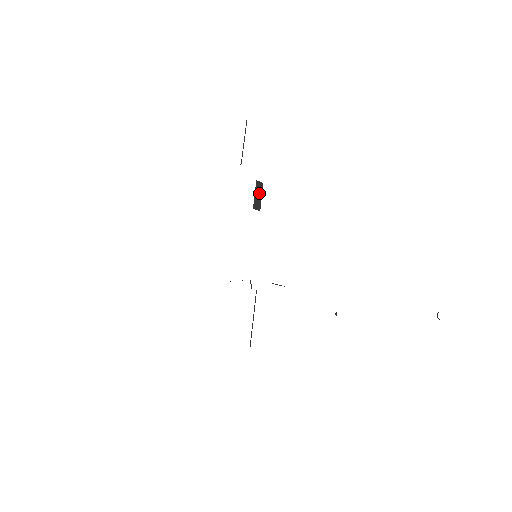
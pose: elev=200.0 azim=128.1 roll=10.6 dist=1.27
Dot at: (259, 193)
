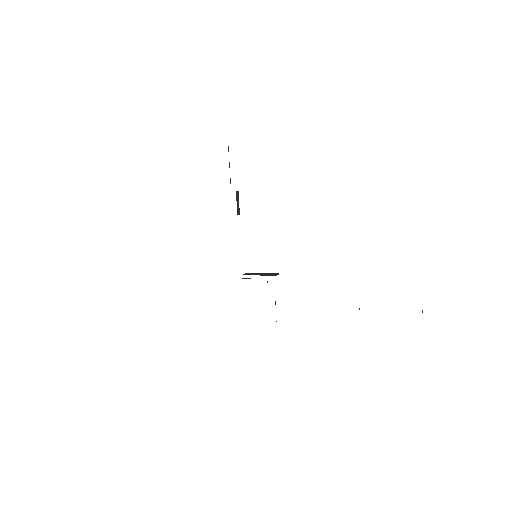
Dot at: (238, 201)
